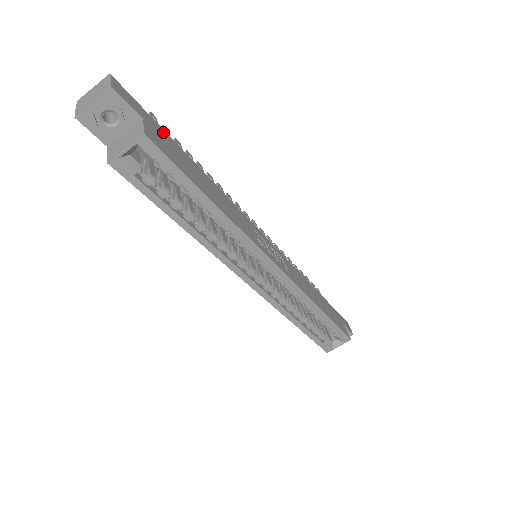
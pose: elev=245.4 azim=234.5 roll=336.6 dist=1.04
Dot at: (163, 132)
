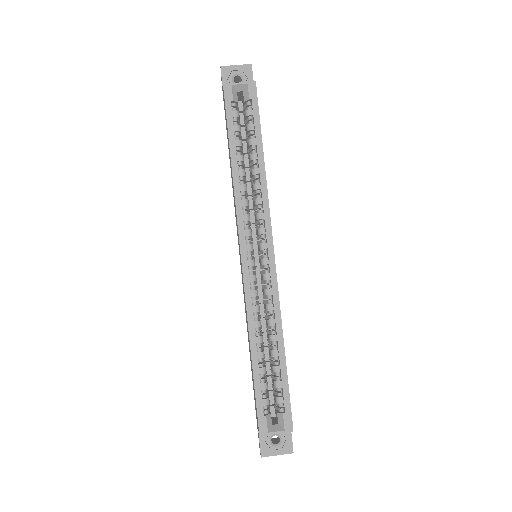
Dot at: occluded
